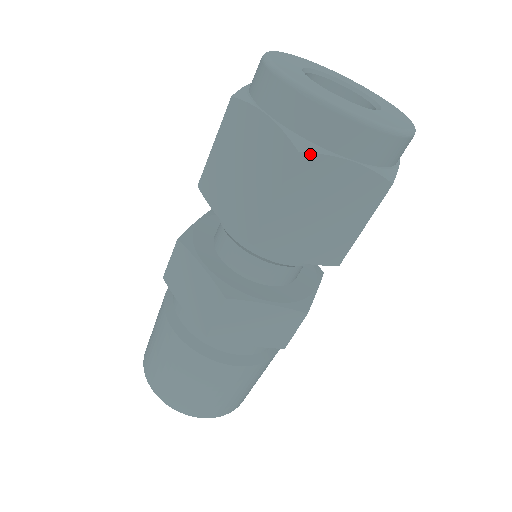
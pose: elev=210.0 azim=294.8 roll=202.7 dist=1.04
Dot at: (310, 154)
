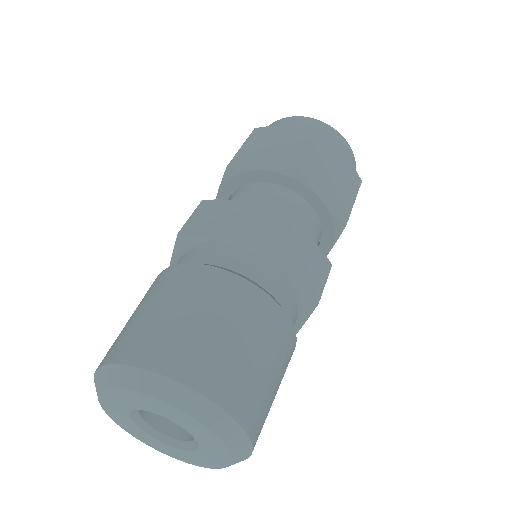
Dot at: (326, 132)
